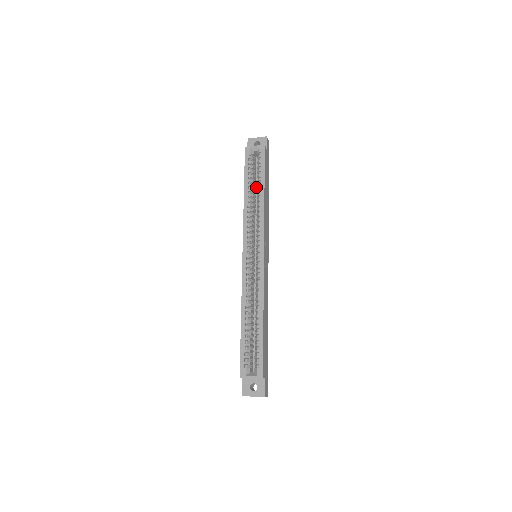
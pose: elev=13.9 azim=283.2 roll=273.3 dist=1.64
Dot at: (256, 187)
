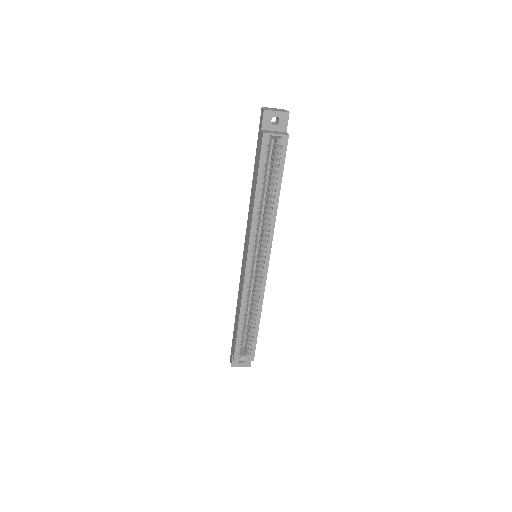
Dot at: occluded
